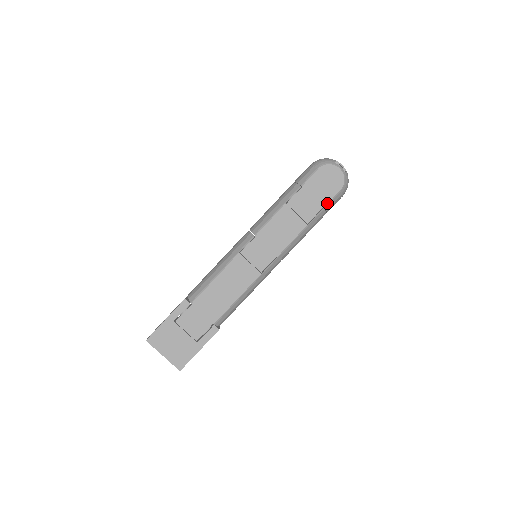
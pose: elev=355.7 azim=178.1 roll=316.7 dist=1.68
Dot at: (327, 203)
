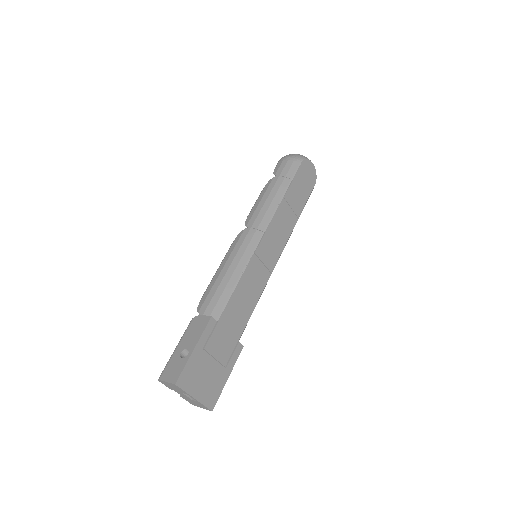
Dot at: (308, 197)
